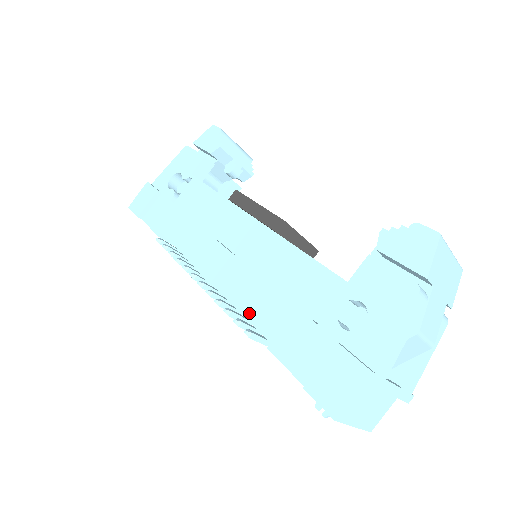
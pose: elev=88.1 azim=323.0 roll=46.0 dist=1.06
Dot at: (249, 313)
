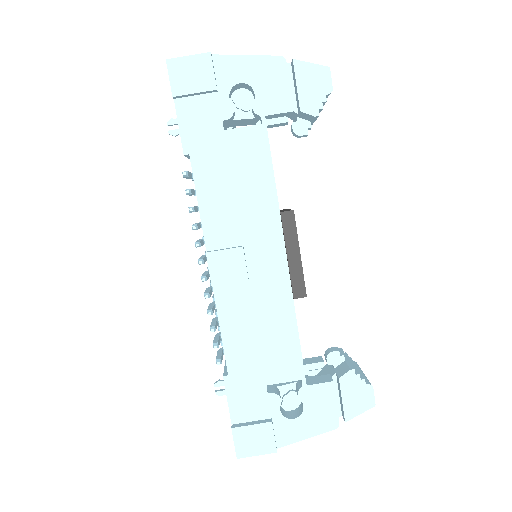
Dot at: (227, 339)
